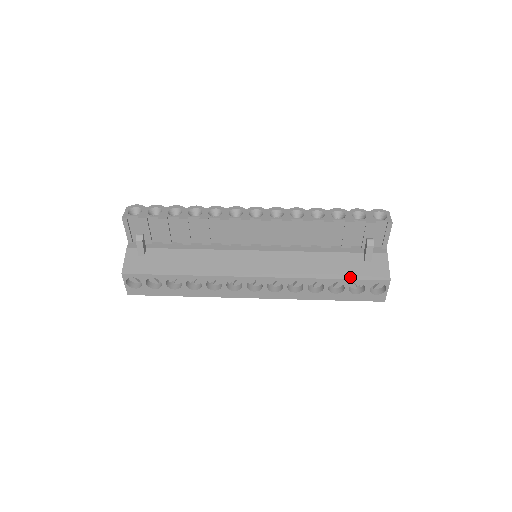
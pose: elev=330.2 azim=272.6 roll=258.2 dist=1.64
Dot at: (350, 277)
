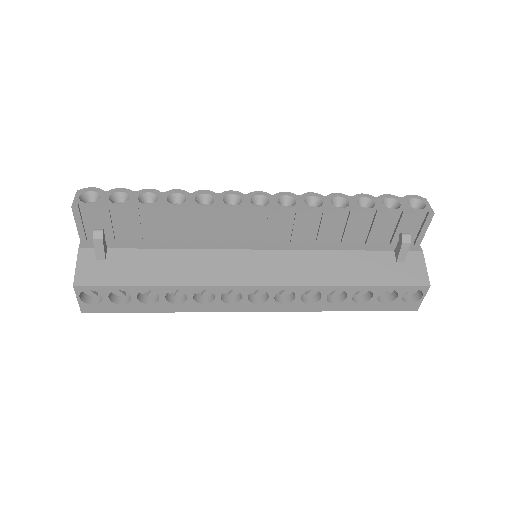
Dot at: (381, 283)
